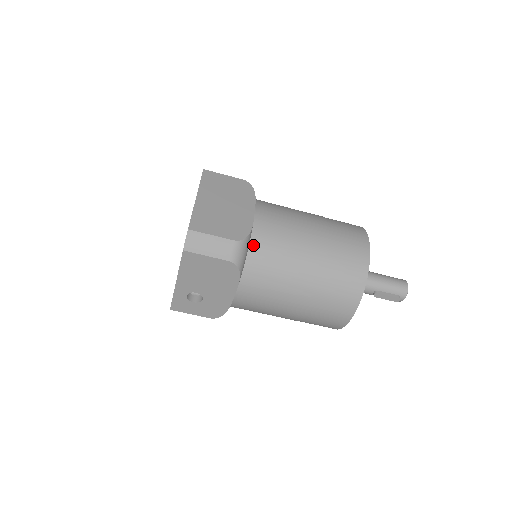
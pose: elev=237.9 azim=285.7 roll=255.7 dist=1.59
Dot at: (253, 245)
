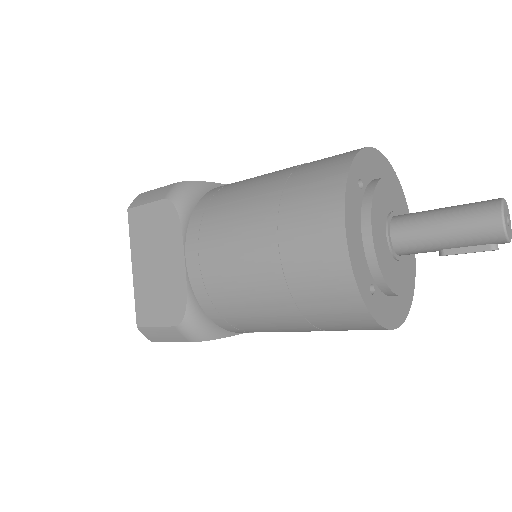
Dot at: (205, 307)
